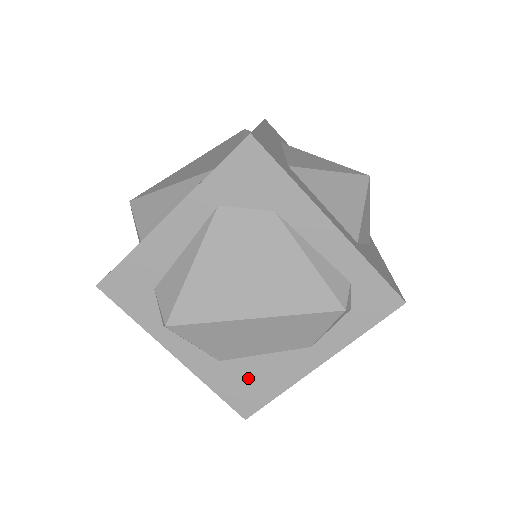
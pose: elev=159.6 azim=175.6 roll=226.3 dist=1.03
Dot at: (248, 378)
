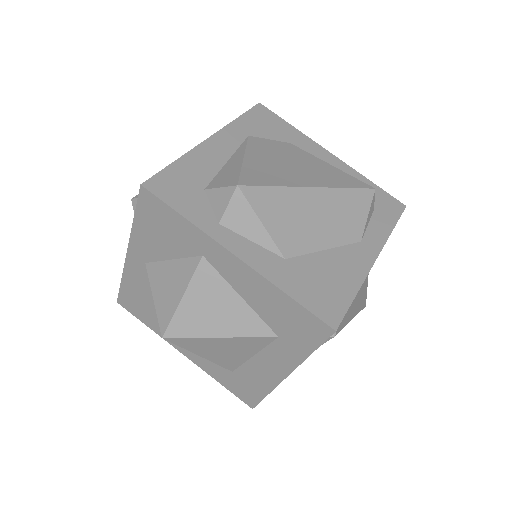
Dot at: (320, 277)
